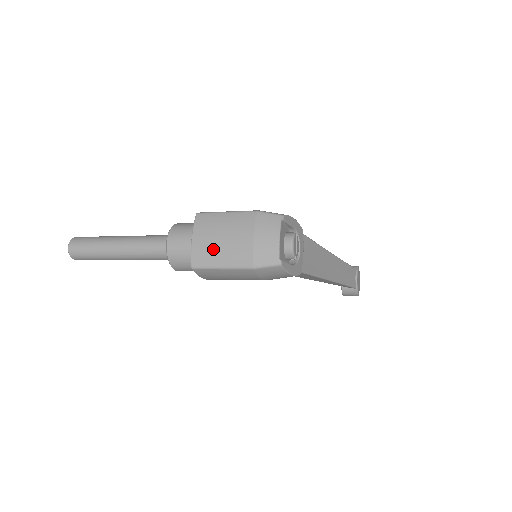
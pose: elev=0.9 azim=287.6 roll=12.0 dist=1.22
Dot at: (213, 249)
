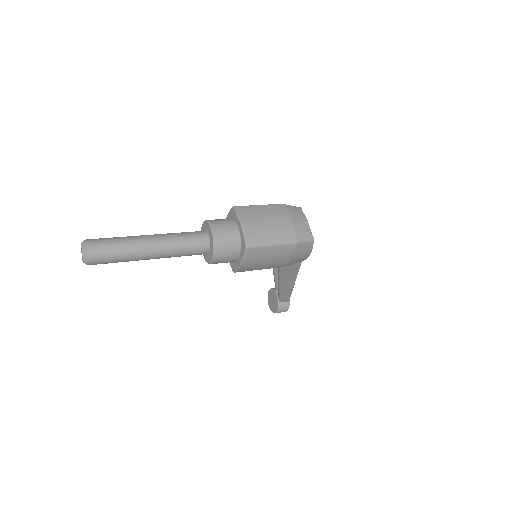
Dot at: (263, 230)
